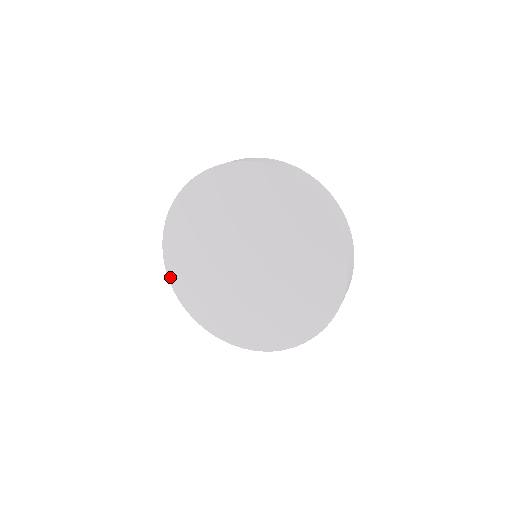
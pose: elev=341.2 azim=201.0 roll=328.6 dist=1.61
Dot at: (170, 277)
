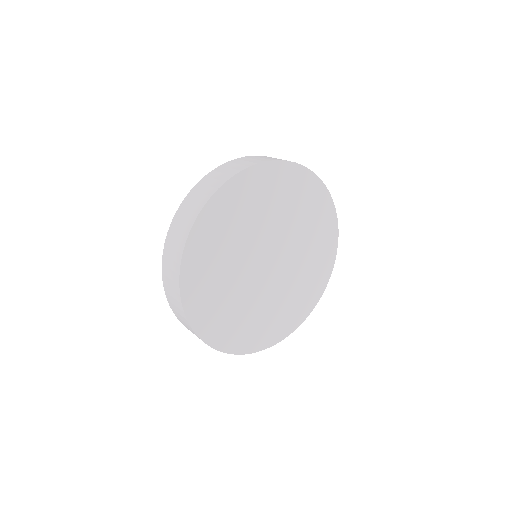
Dot at: (221, 349)
